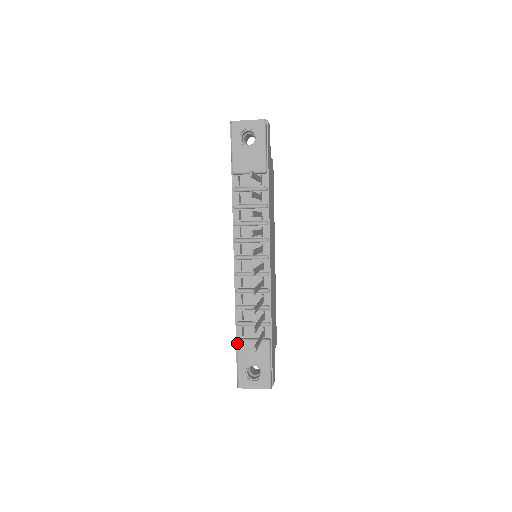
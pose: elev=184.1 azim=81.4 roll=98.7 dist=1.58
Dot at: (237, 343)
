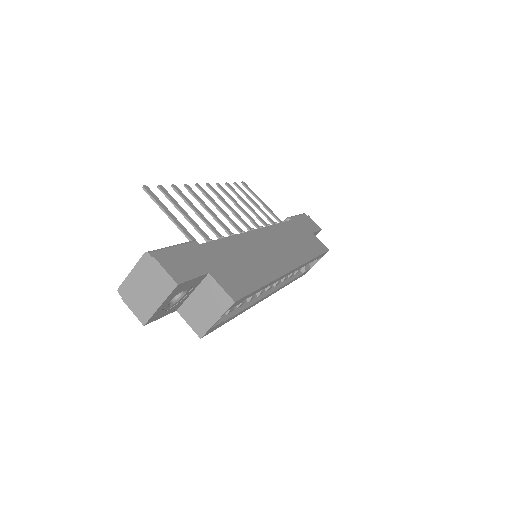
Dot at: occluded
